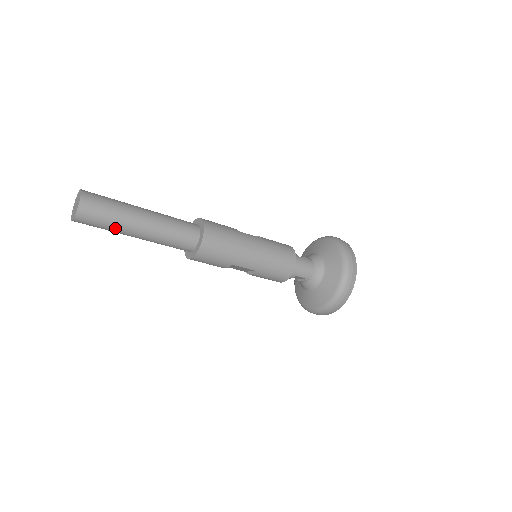
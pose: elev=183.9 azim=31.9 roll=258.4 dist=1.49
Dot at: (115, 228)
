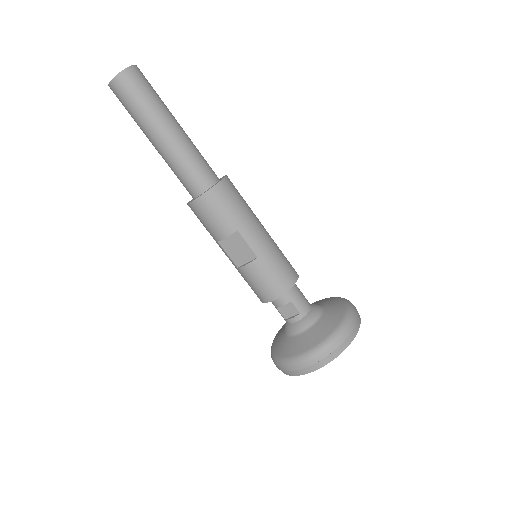
Dot at: (148, 111)
